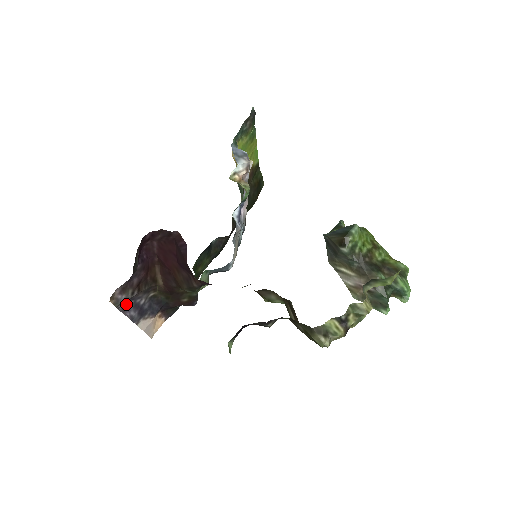
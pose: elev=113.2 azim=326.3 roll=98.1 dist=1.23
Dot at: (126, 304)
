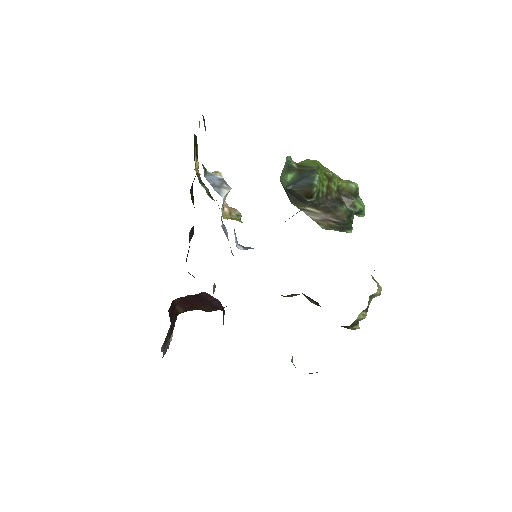
Dot at: (163, 344)
